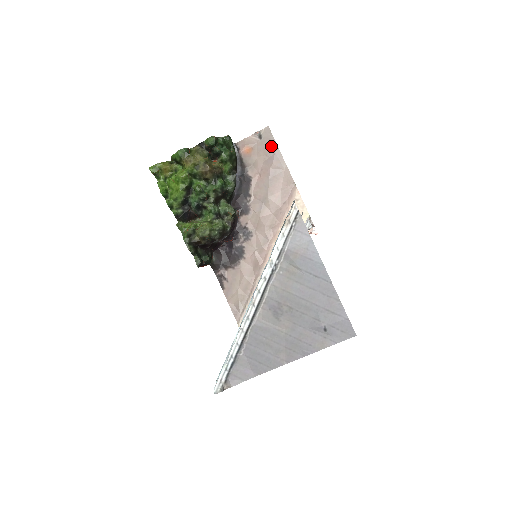
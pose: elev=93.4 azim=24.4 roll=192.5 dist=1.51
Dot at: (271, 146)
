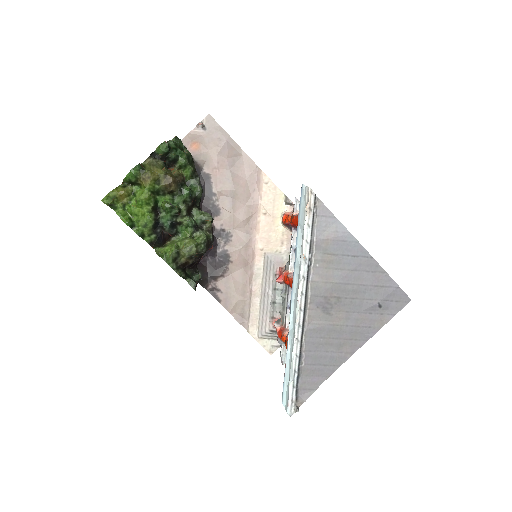
Dot at: (219, 134)
